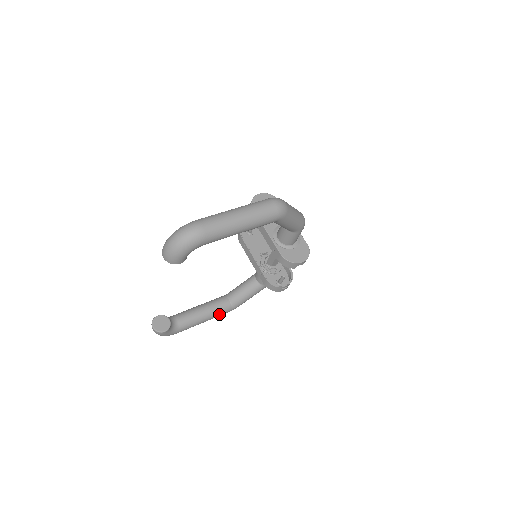
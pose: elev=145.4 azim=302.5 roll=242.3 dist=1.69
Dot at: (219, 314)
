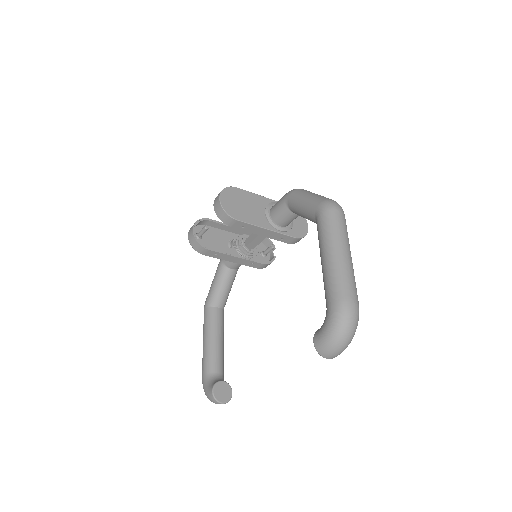
Dot at: (223, 327)
